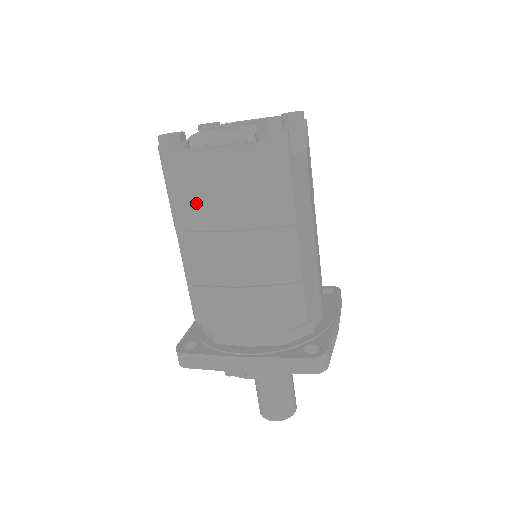
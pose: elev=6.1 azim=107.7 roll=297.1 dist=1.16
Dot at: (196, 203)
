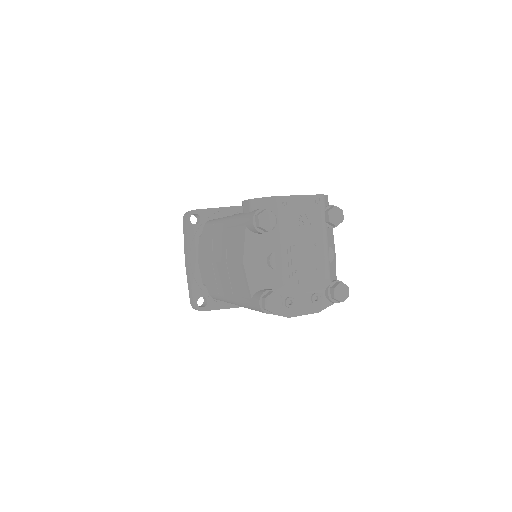
Dot at: occluded
